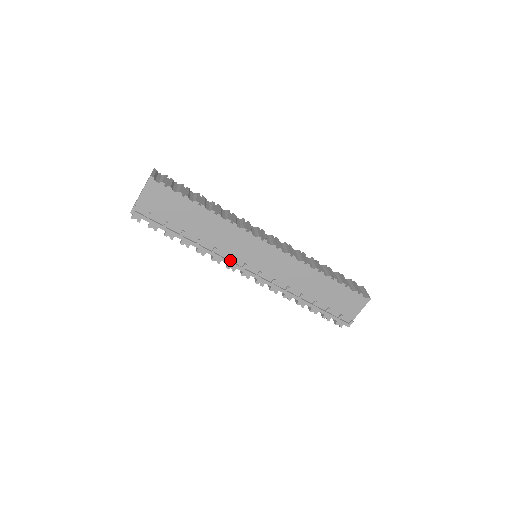
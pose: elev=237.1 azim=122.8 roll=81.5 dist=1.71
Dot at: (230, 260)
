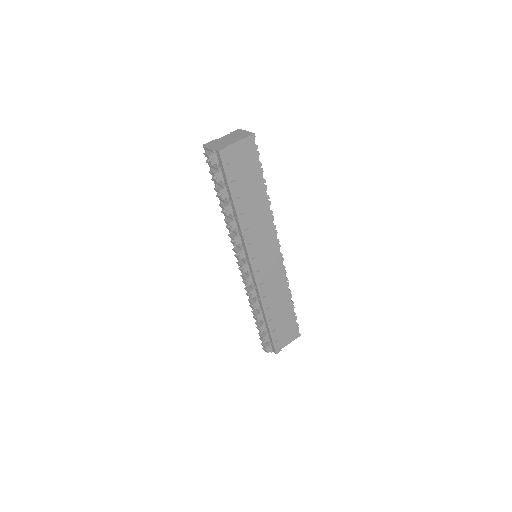
Dot at: (248, 247)
